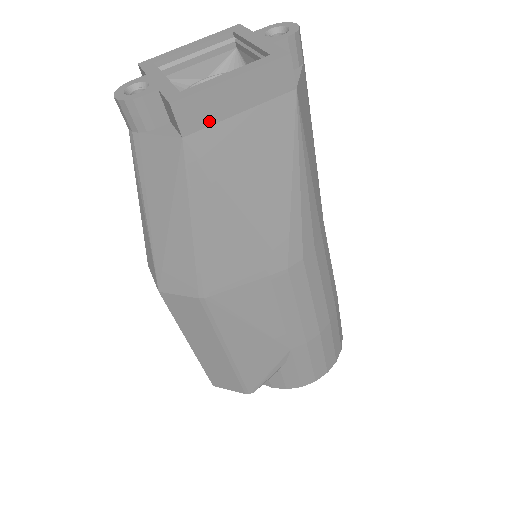
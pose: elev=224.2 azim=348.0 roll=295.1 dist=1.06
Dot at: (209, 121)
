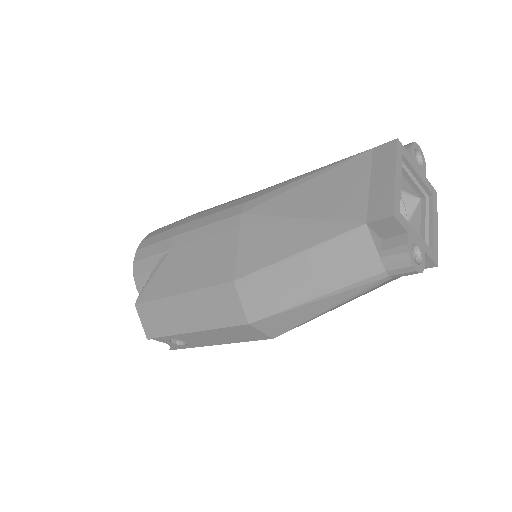
Dot at: occluded
